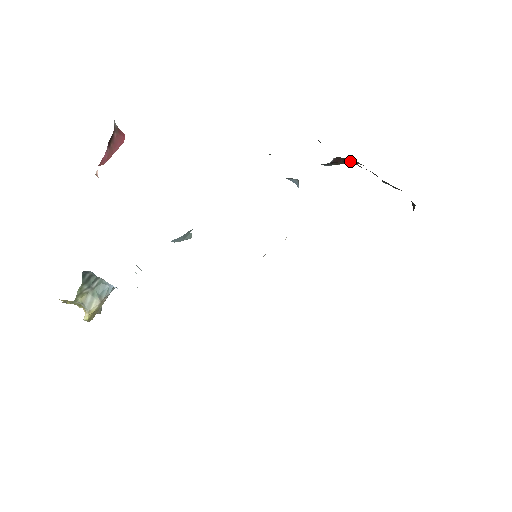
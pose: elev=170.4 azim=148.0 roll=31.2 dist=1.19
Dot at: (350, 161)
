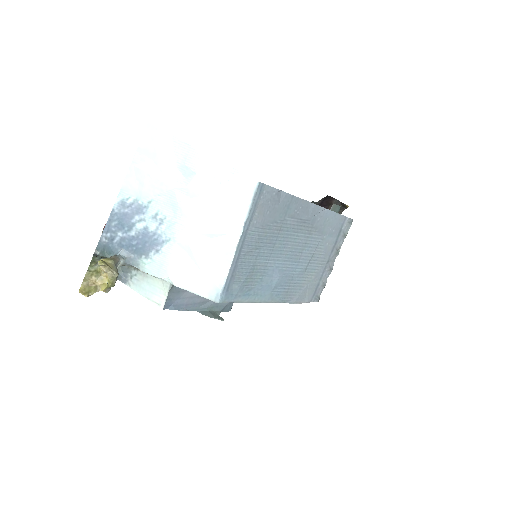
Dot at: occluded
